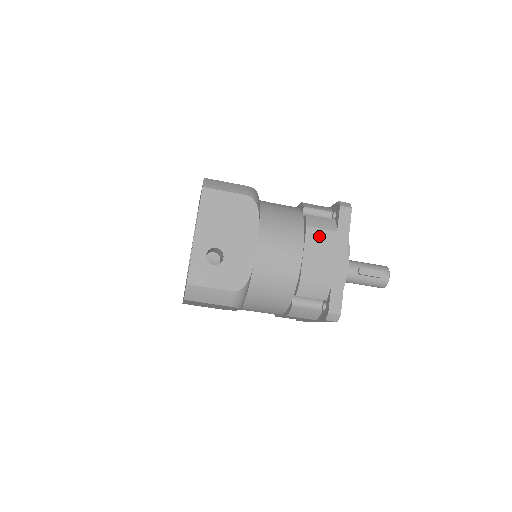
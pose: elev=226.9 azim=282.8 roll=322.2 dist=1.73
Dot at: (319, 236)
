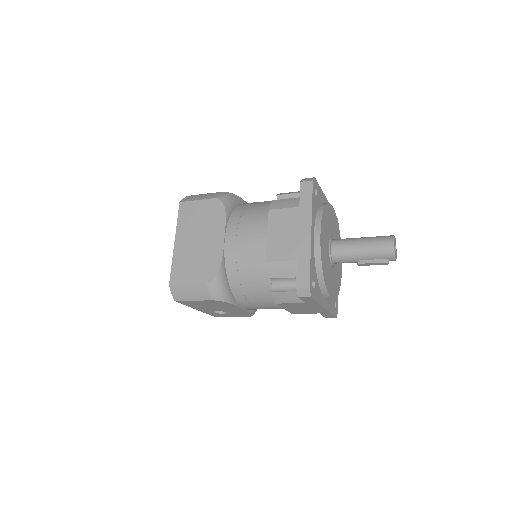
Dot at: (291, 305)
